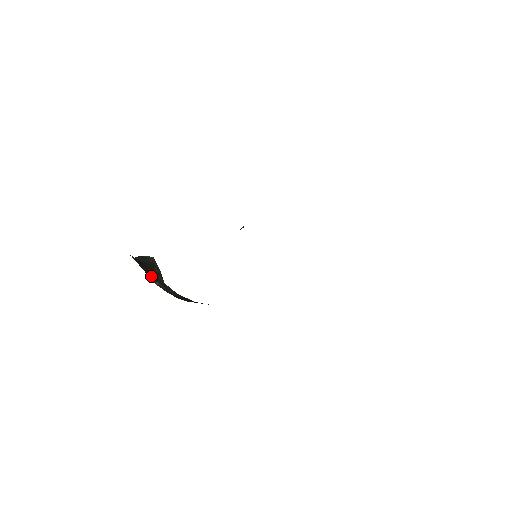
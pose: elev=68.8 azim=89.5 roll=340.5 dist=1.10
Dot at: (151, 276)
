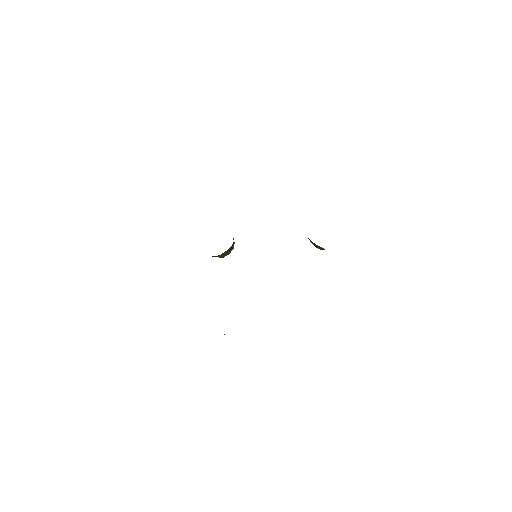
Dot at: occluded
